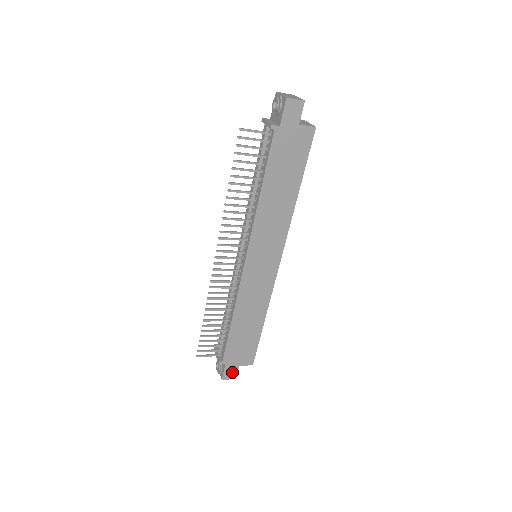
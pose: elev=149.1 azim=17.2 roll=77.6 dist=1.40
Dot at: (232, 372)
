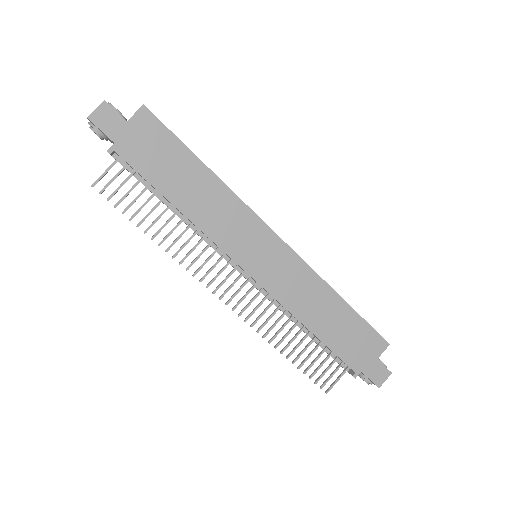
Dot at: (379, 371)
